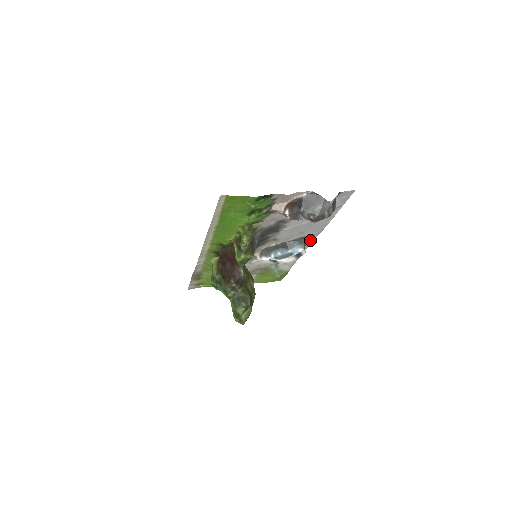
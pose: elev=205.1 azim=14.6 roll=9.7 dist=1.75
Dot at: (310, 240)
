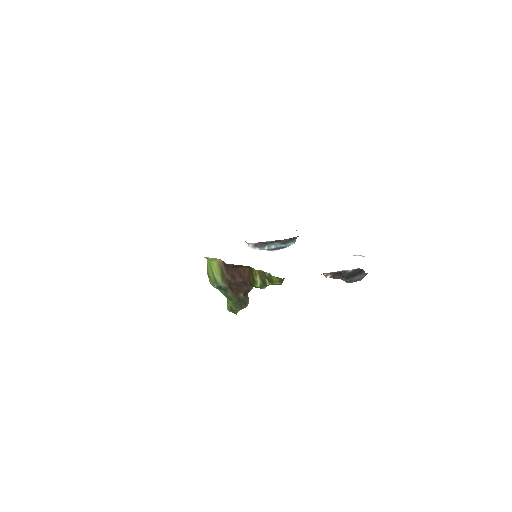
Dot at: occluded
